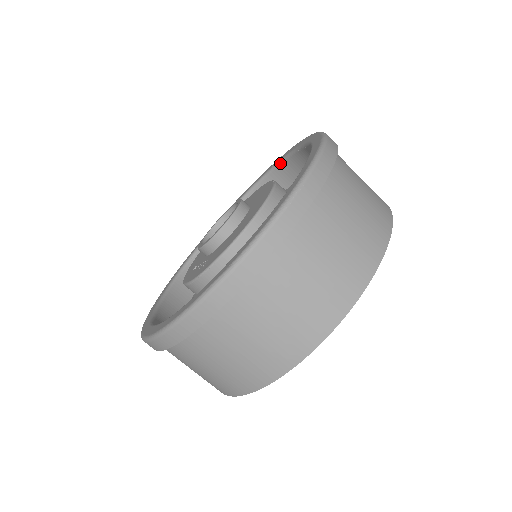
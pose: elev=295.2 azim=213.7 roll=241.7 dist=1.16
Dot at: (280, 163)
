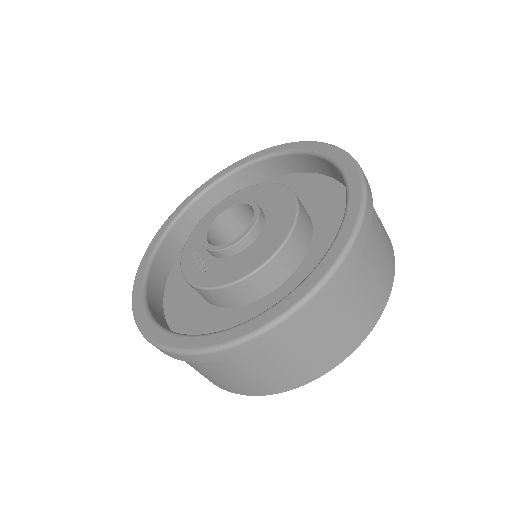
Dot at: (314, 154)
